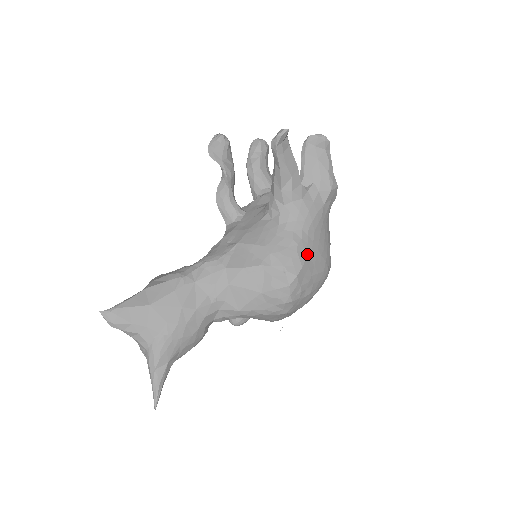
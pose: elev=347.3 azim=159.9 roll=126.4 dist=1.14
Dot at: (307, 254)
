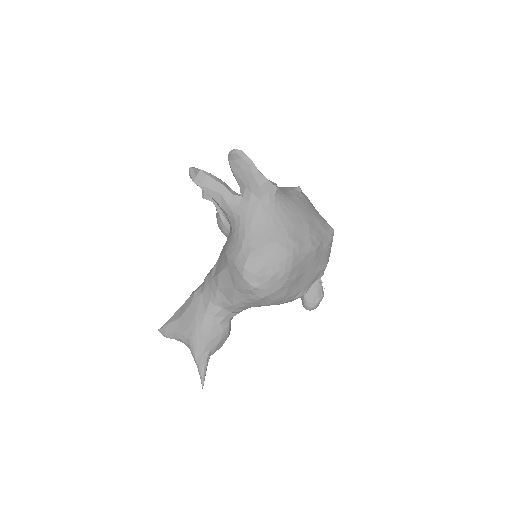
Dot at: (253, 247)
